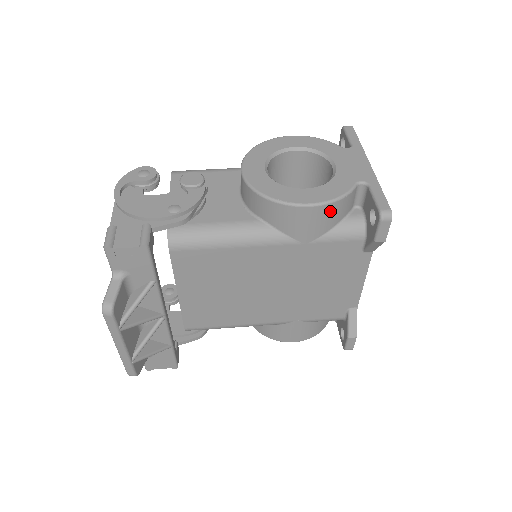
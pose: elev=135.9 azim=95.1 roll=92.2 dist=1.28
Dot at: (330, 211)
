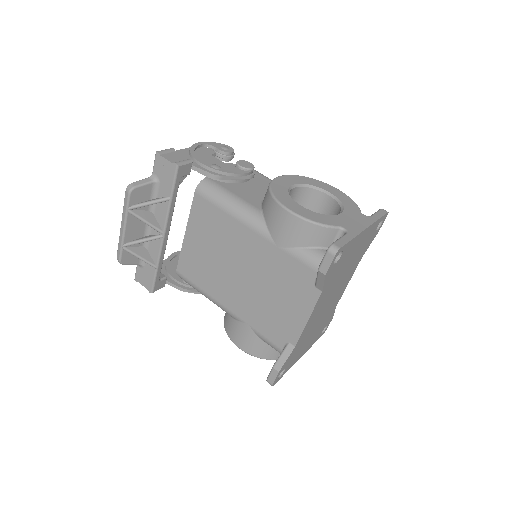
Dot at: (304, 228)
